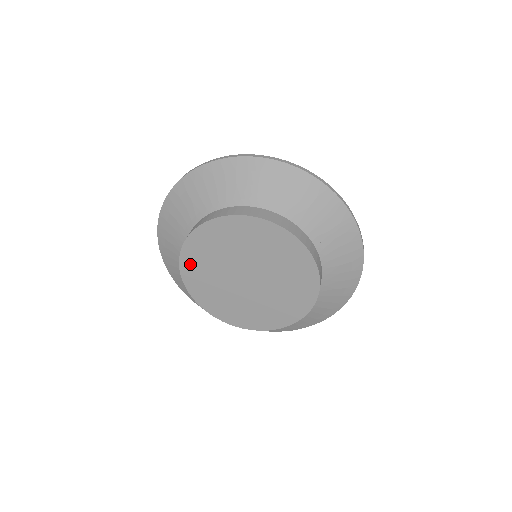
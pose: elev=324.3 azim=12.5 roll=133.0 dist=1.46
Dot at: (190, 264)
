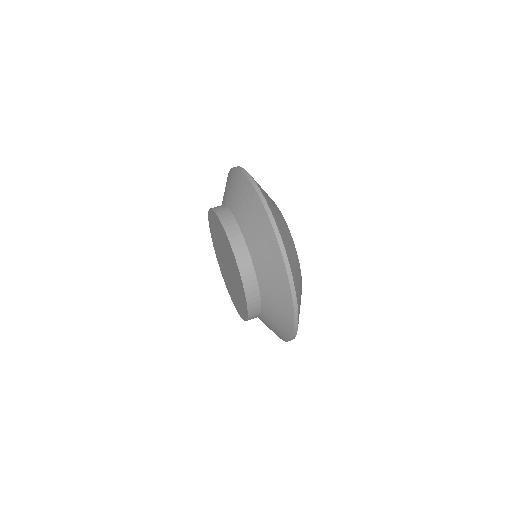
Dot at: (211, 222)
